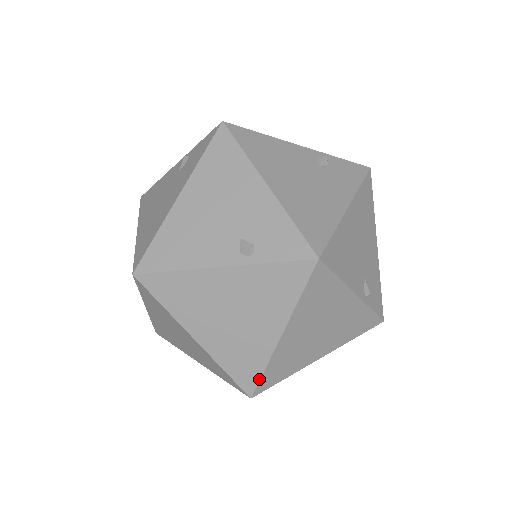
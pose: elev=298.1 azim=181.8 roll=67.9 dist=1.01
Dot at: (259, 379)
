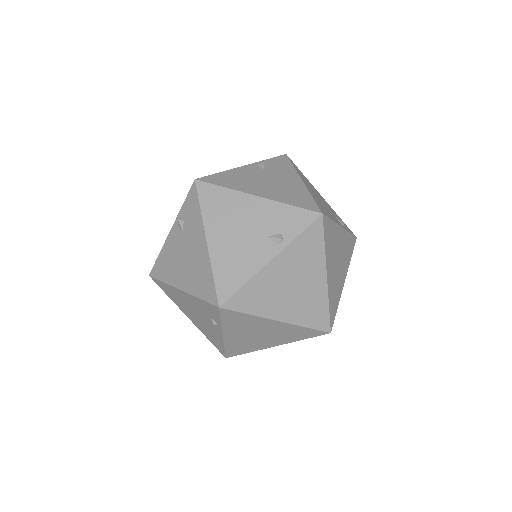
Dot at: (329, 316)
